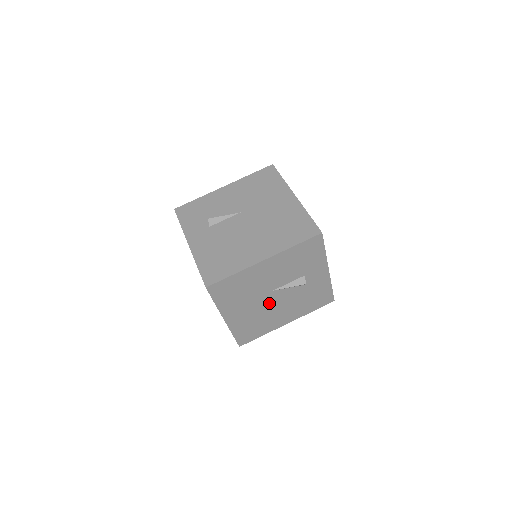
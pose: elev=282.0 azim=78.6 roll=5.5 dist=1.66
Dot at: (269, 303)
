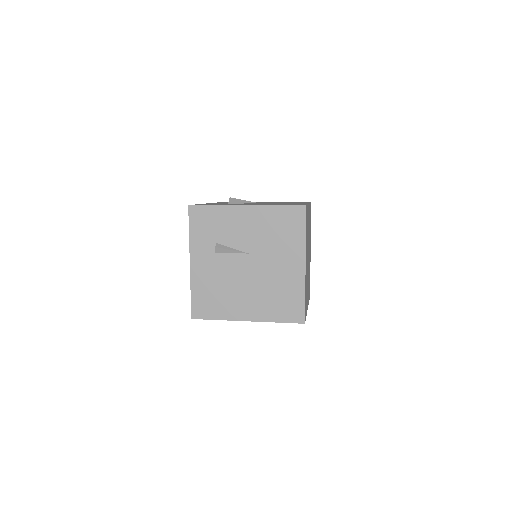
Dot at: occluded
